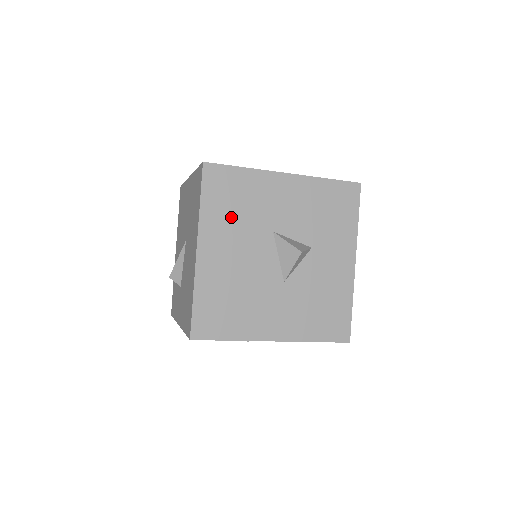
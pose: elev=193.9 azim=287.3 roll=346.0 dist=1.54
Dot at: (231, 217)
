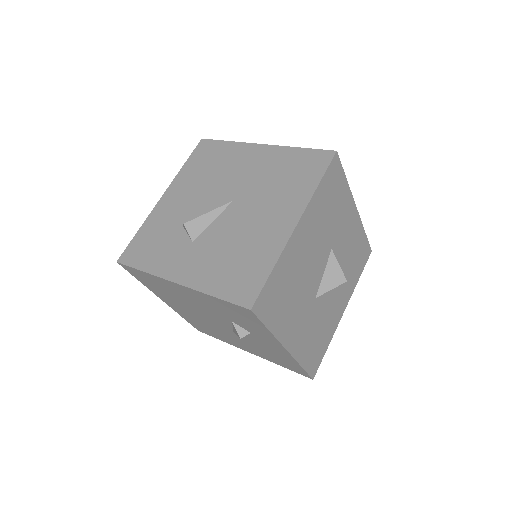
Dot at: (324, 214)
